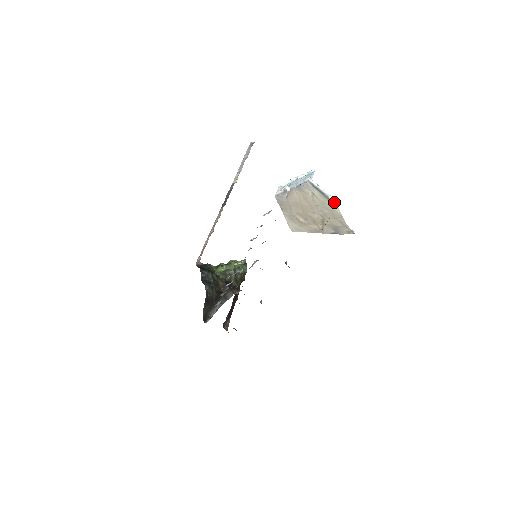
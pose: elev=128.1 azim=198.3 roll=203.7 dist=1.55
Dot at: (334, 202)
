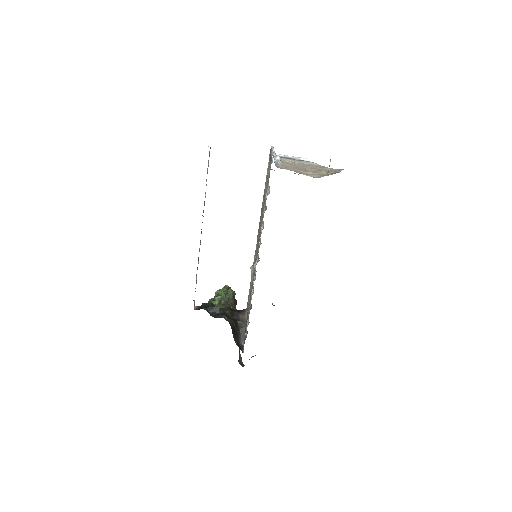
Dot at: (306, 160)
